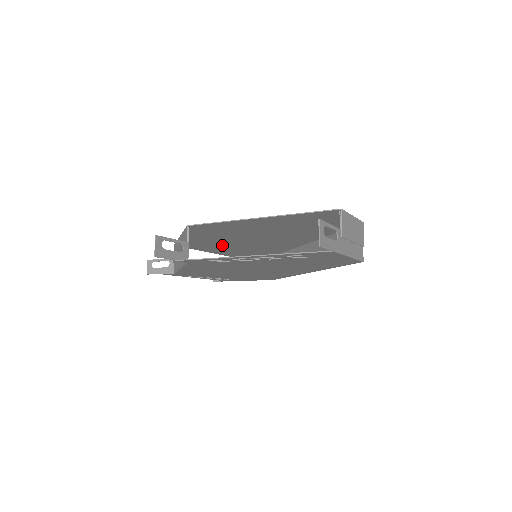
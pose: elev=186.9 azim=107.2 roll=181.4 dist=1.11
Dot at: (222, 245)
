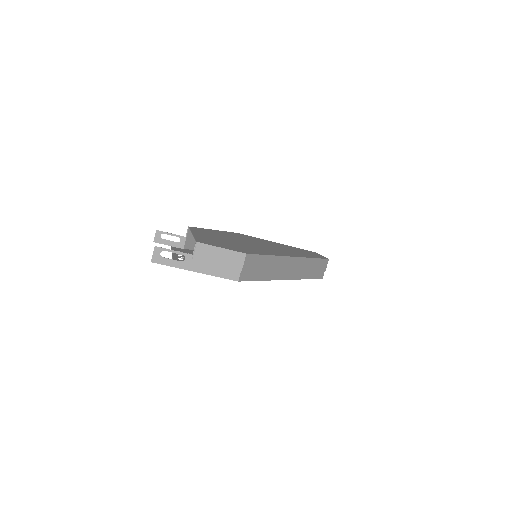
Dot at: (259, 241)
